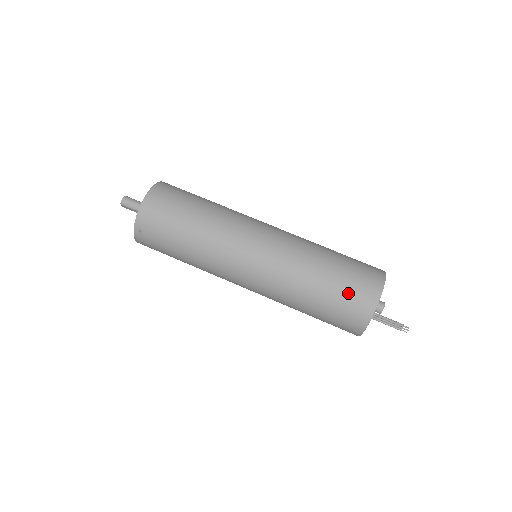
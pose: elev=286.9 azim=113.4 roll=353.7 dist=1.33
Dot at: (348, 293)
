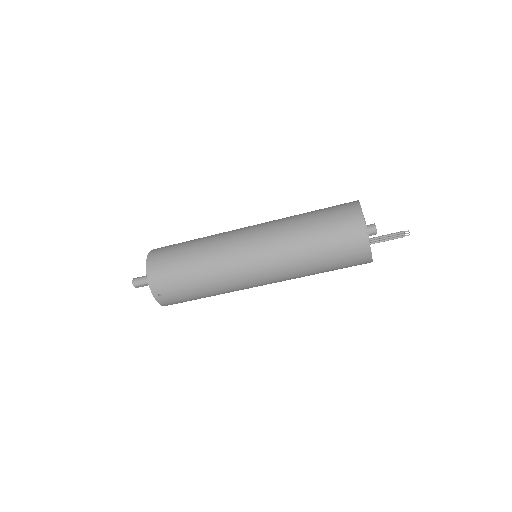
Dot at: (338, 234)
